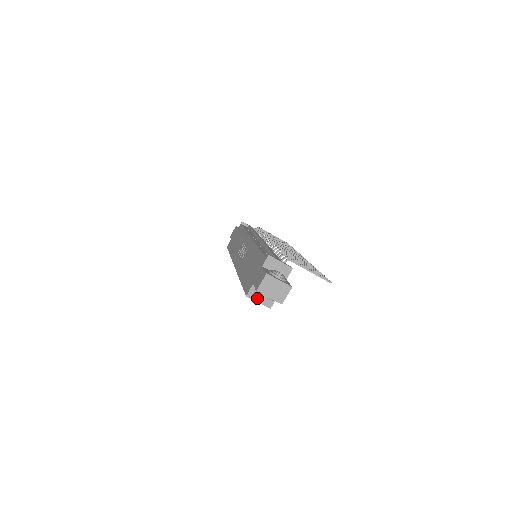
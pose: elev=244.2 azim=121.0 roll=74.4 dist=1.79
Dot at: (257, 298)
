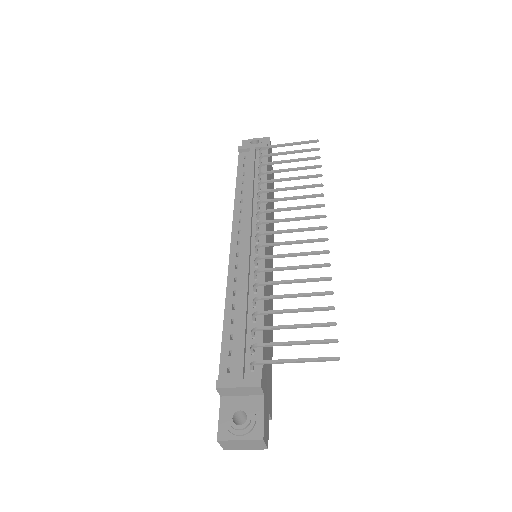
Dot at: occluded
